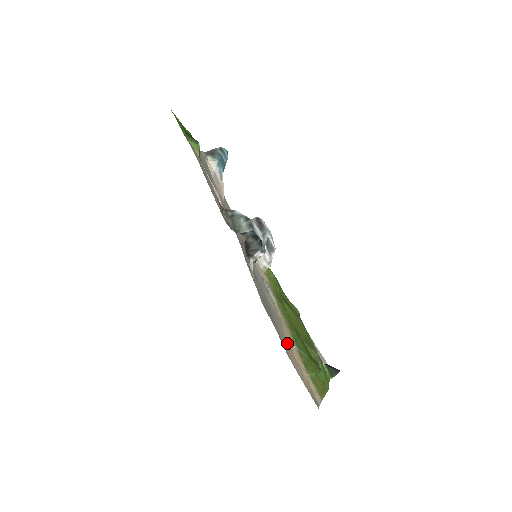
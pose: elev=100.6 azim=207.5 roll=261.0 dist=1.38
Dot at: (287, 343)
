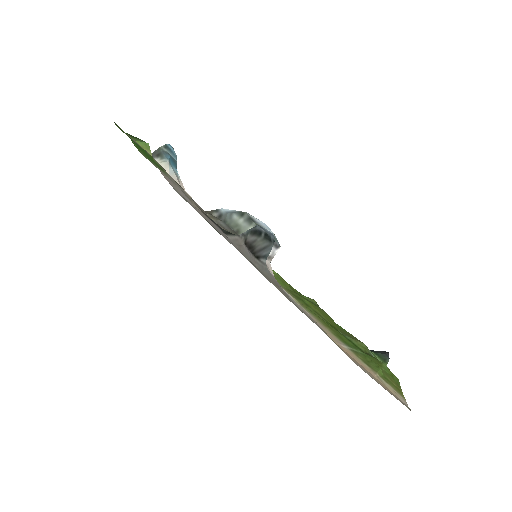
Dot at: occluded
